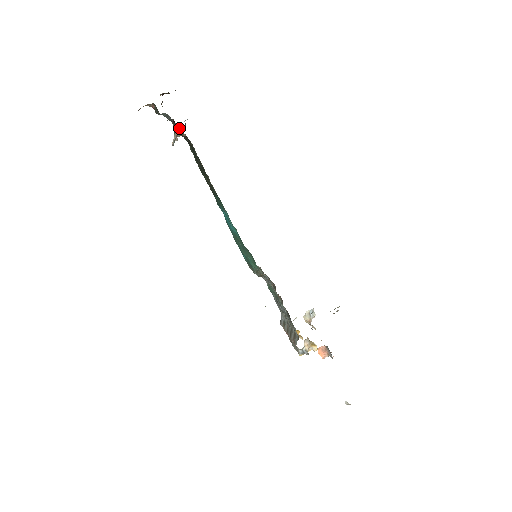
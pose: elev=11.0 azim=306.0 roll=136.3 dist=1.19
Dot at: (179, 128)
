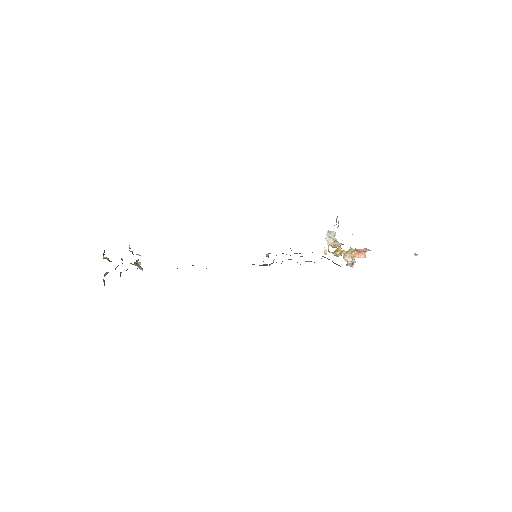
Dot at: occluded
